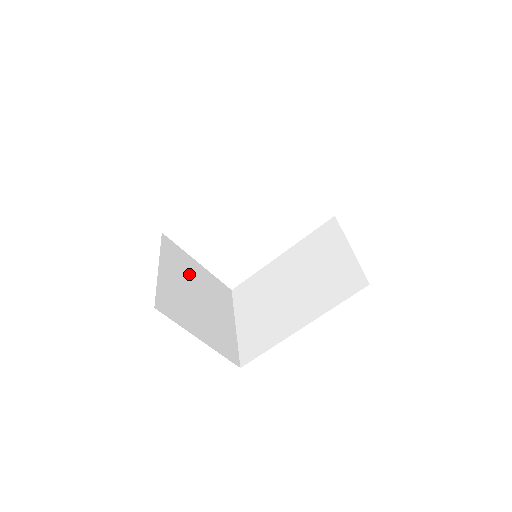
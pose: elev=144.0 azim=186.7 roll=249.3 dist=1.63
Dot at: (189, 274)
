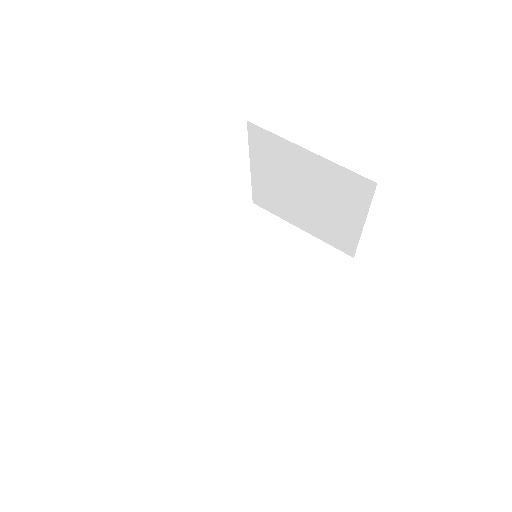
Dot at: occluded
